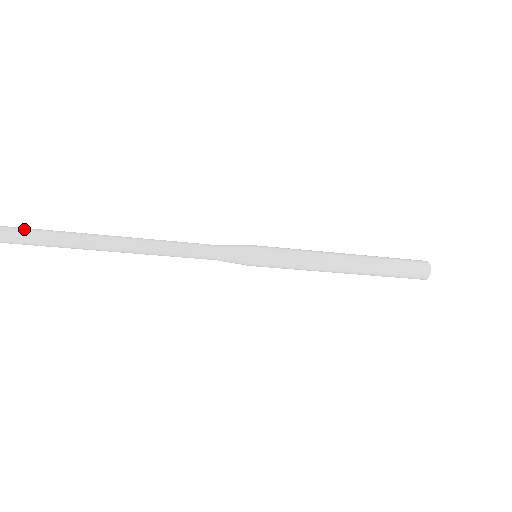
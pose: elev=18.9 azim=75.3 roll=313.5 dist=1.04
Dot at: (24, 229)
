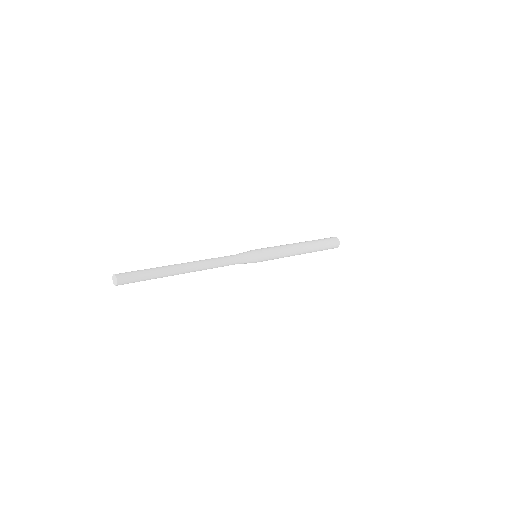
Dot at: (132, 274)
